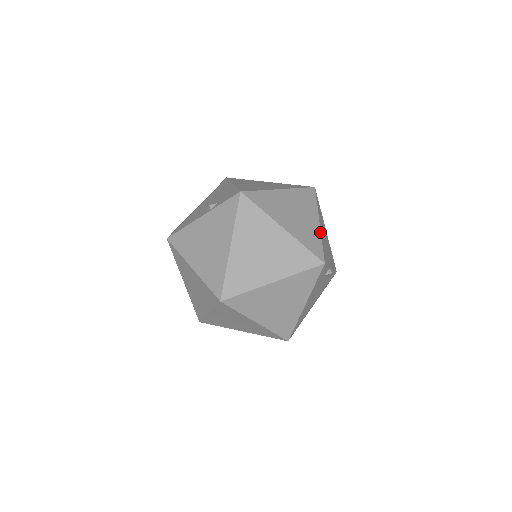
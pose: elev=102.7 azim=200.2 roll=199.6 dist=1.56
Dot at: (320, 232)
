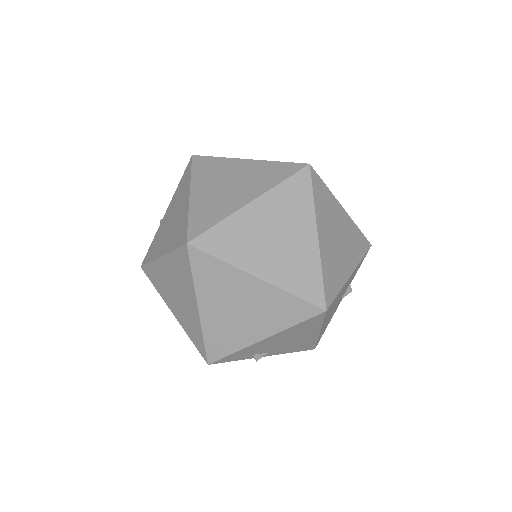
Dot at: occluded
